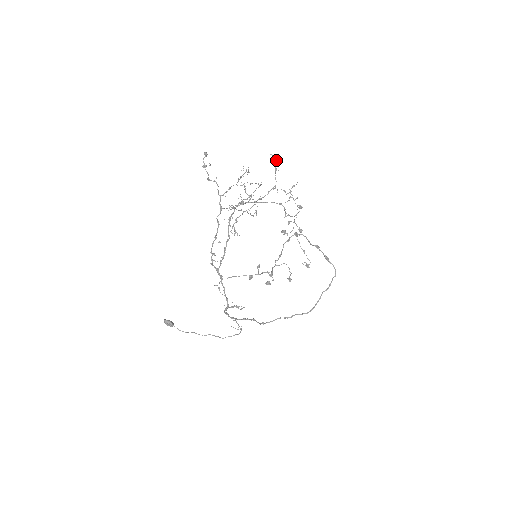
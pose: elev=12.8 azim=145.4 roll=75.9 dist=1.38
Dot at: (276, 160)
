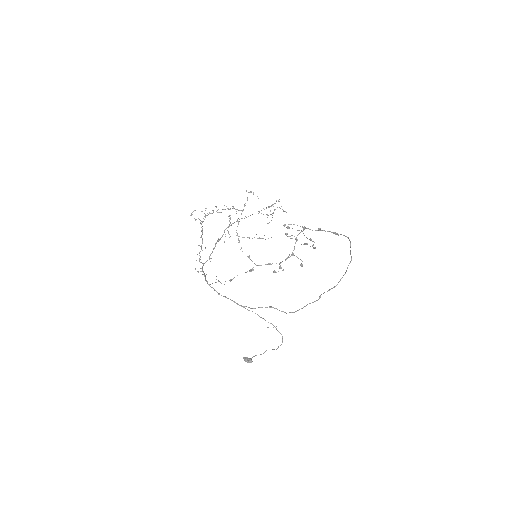
Dot at: (250, 192)
